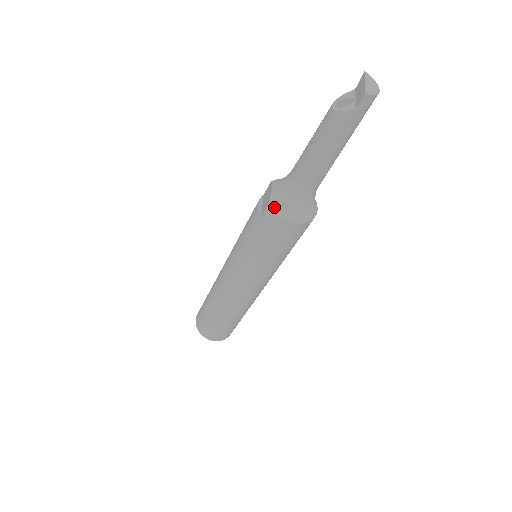
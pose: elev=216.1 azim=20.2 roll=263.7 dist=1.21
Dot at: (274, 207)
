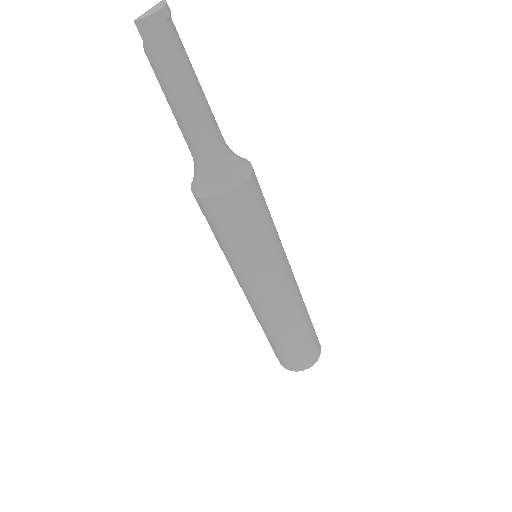
Dot at: (192, 185)
